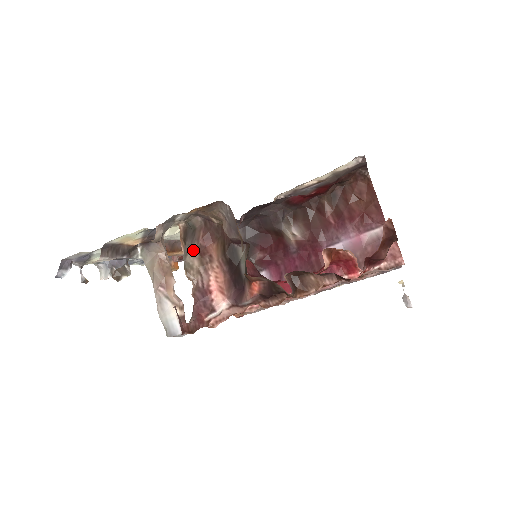
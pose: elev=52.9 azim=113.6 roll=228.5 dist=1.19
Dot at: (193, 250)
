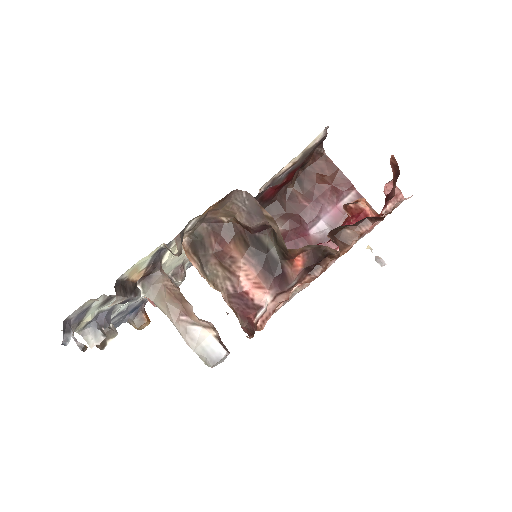
Dot at: (211, 258)
